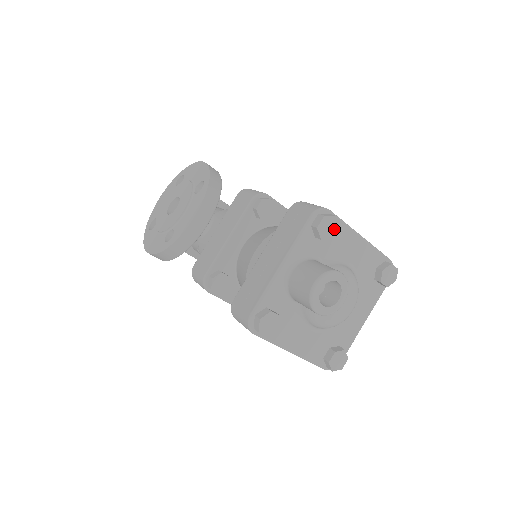
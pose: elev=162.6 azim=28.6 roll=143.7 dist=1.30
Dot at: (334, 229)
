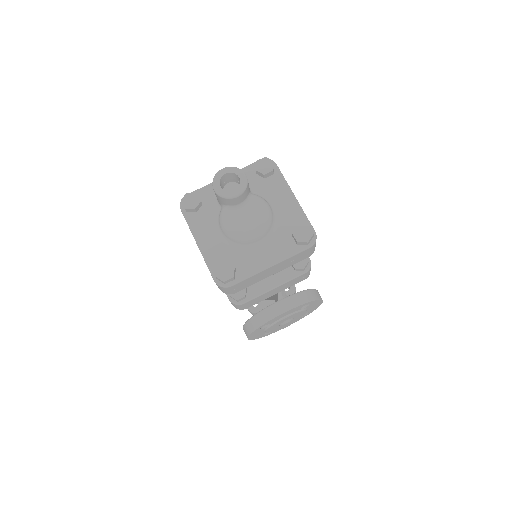
Dot at: (269, 169)
